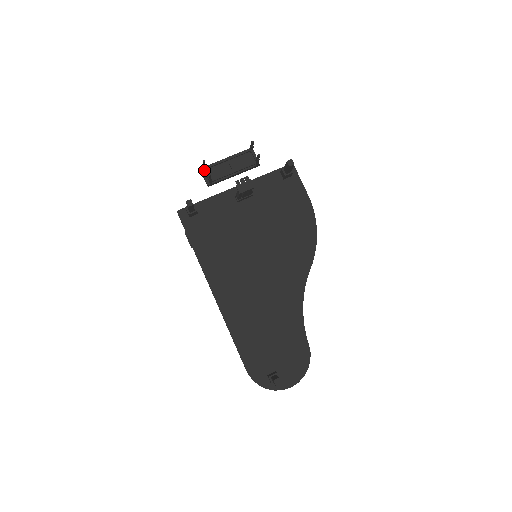
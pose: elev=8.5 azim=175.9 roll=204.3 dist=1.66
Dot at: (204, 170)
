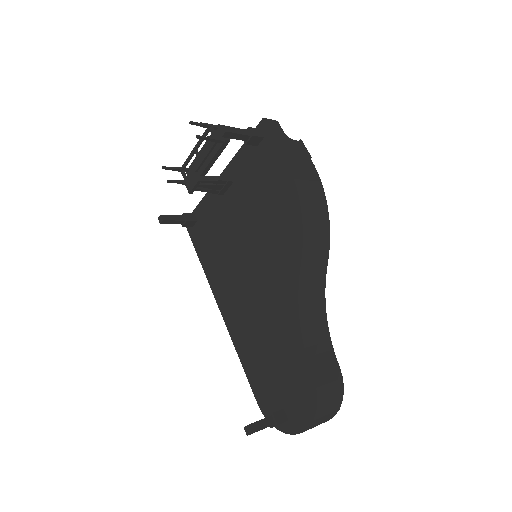
Dot at: (181, 172)
